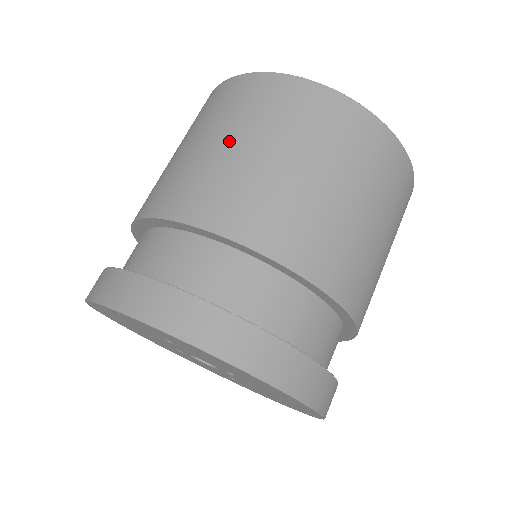
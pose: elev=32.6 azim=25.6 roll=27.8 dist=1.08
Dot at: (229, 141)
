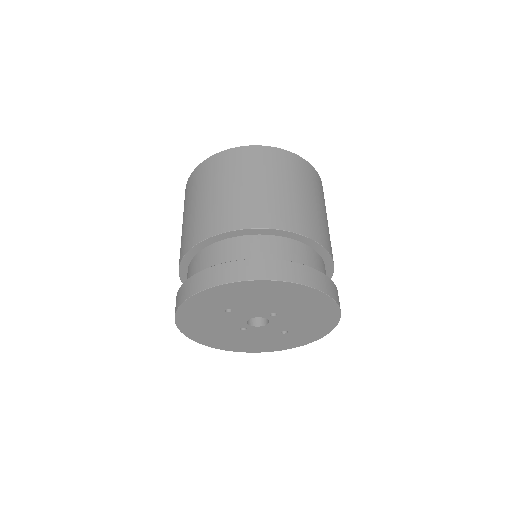
Dot at: (203, 198)
